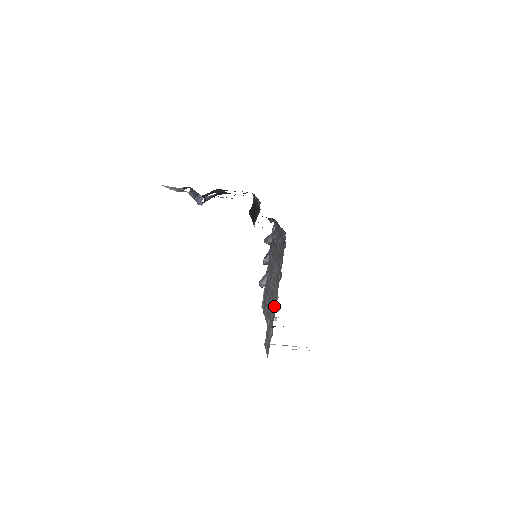
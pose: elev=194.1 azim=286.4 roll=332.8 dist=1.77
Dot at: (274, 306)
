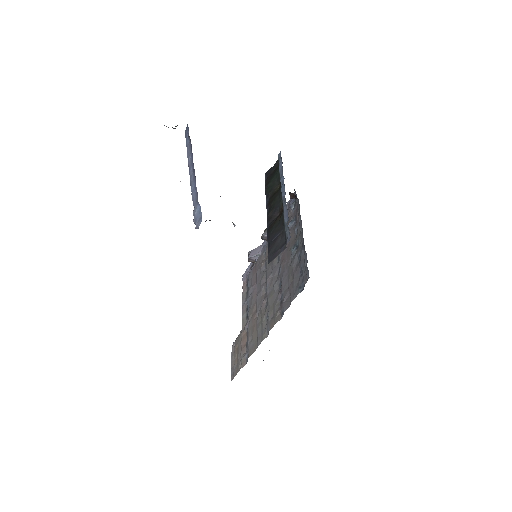
Dot at: (259, 337)
